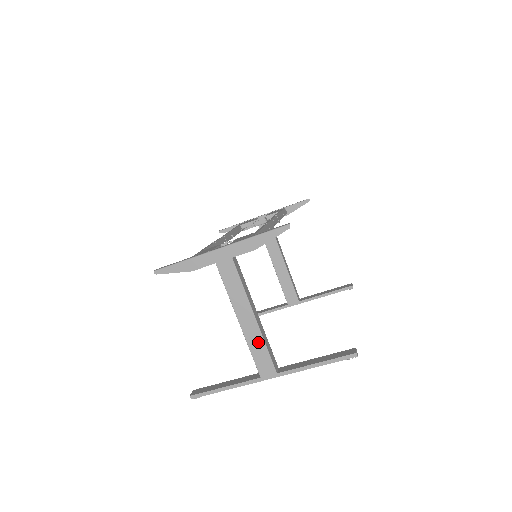
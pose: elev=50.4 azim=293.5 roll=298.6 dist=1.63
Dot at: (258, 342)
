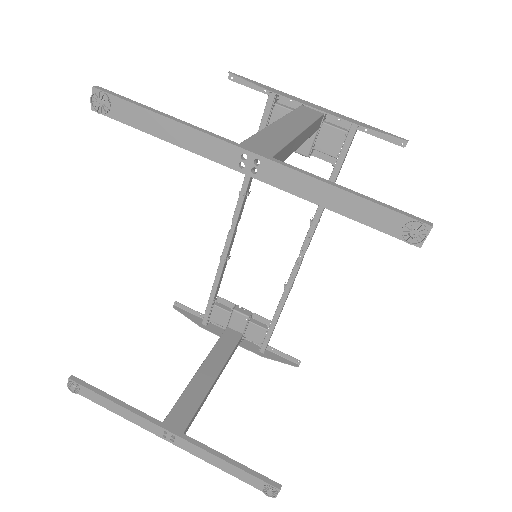
Dot at: (281, 136)
